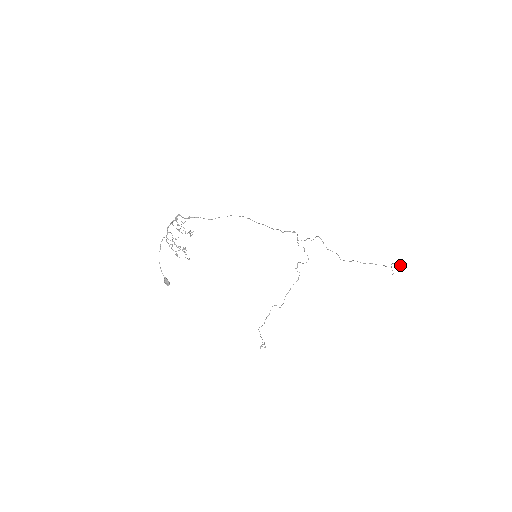
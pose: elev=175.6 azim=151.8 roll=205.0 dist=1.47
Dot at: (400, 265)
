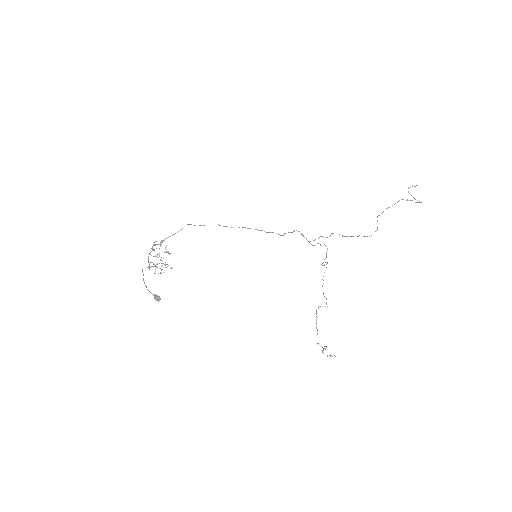
Dot at: occluded
